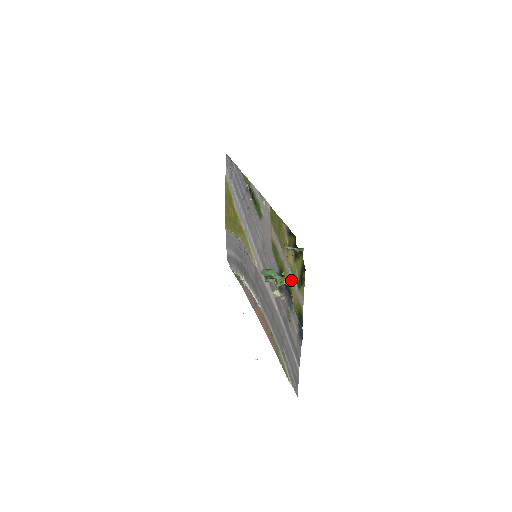
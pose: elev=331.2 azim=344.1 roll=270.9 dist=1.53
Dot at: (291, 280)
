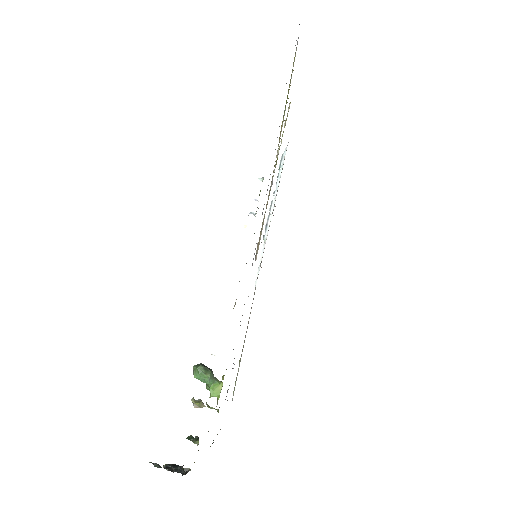
Dot at: occluded
